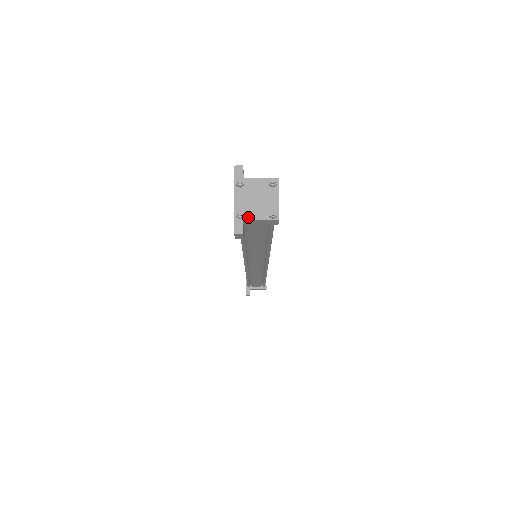
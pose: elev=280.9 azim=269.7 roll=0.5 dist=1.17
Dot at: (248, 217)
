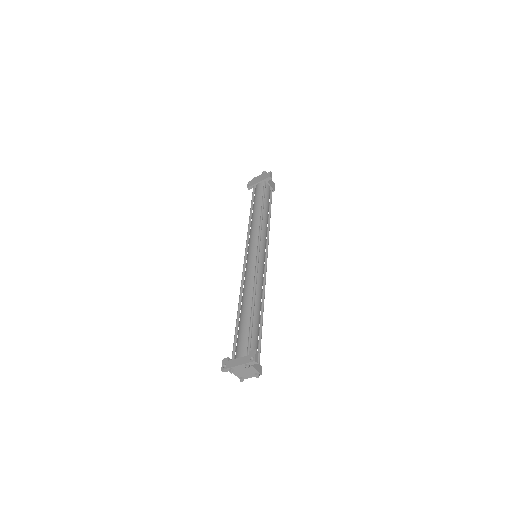
Dot at: (233, 372)
